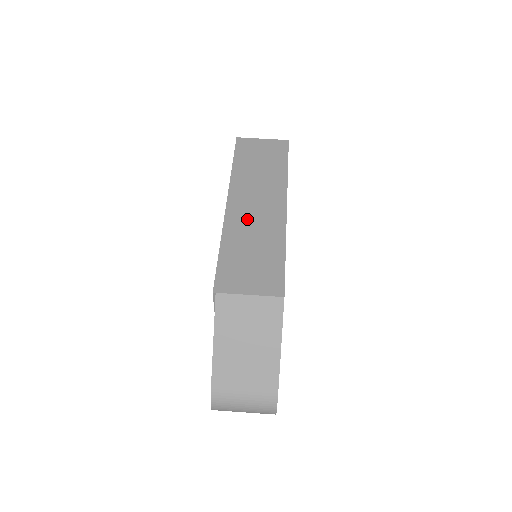
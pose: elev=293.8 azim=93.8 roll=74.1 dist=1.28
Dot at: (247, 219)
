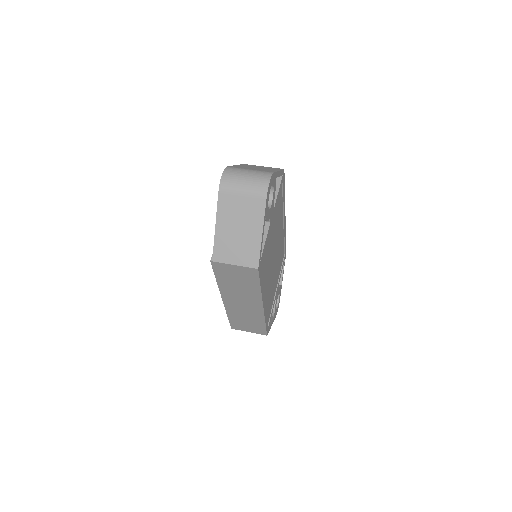
Dot at: occluded
